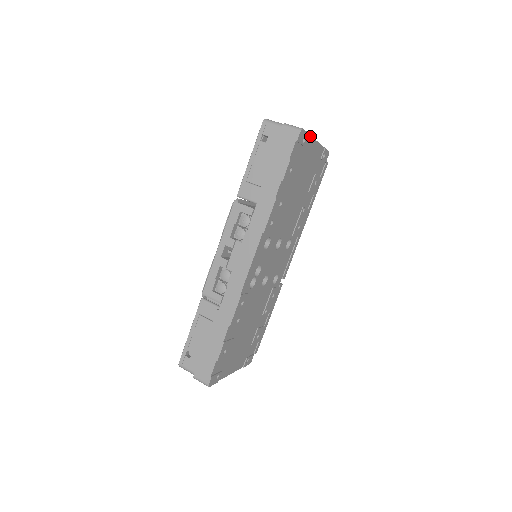
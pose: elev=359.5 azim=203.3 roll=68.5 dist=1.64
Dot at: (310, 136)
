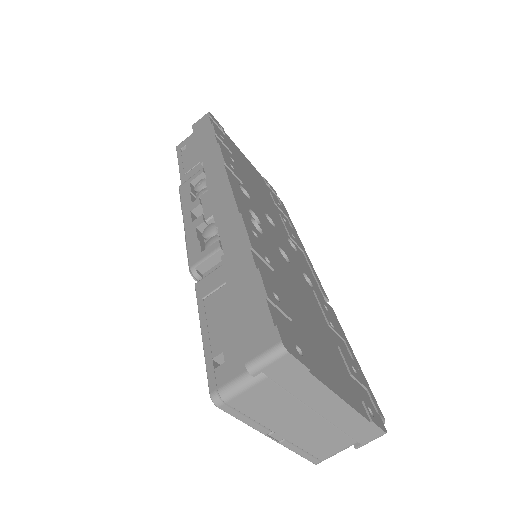
Dot at: (229, 138)
